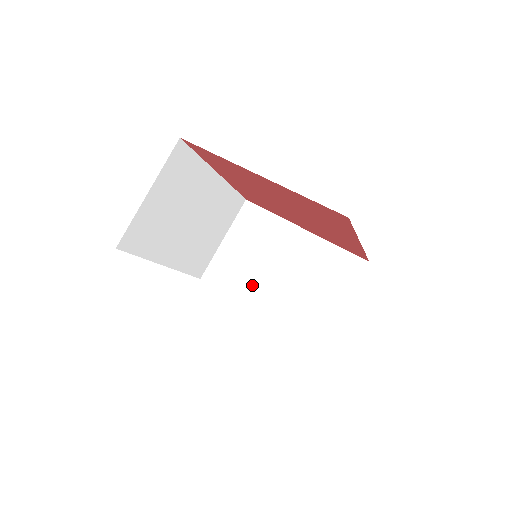
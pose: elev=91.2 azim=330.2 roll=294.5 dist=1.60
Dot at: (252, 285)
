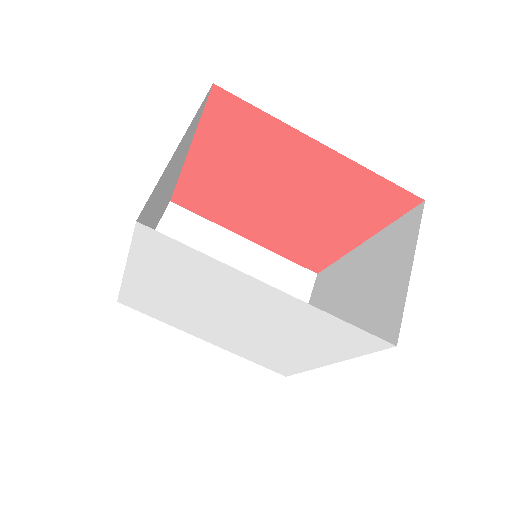
Dot at: occluded
